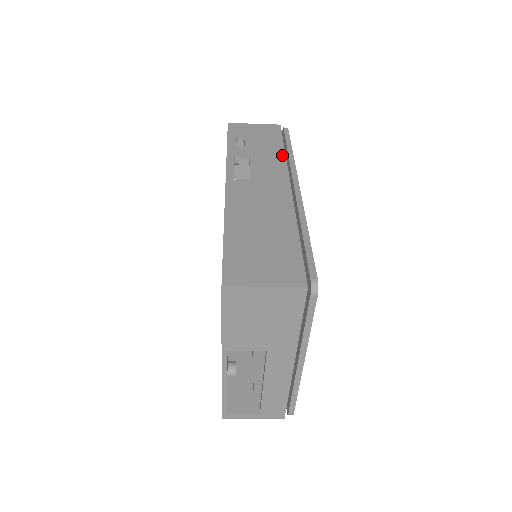
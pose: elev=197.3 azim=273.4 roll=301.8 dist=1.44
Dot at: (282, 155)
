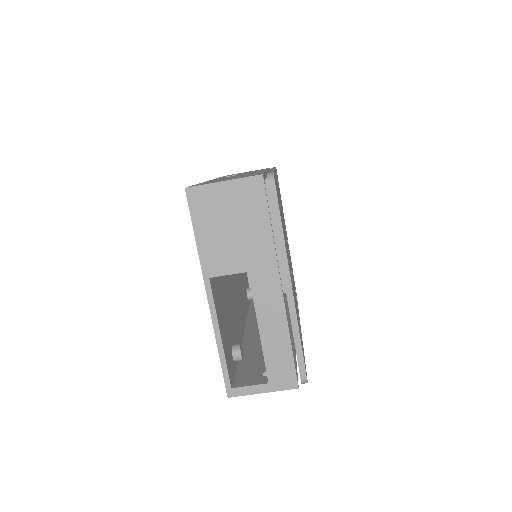
Dot at: (265, 169)
